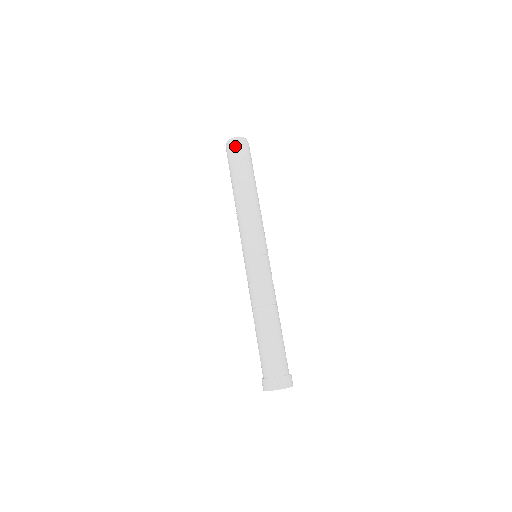
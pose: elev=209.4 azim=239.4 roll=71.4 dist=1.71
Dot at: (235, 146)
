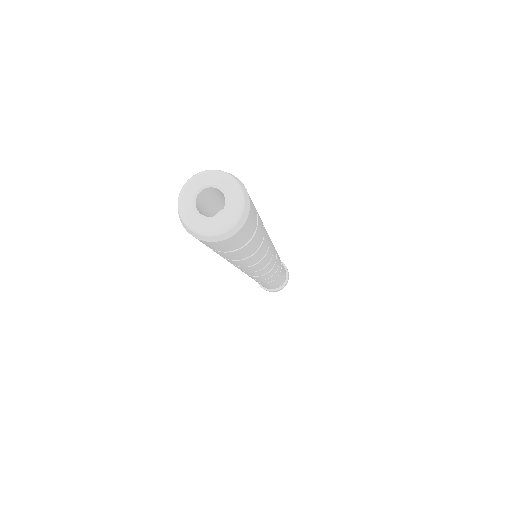
Dot at: (225, 244)
